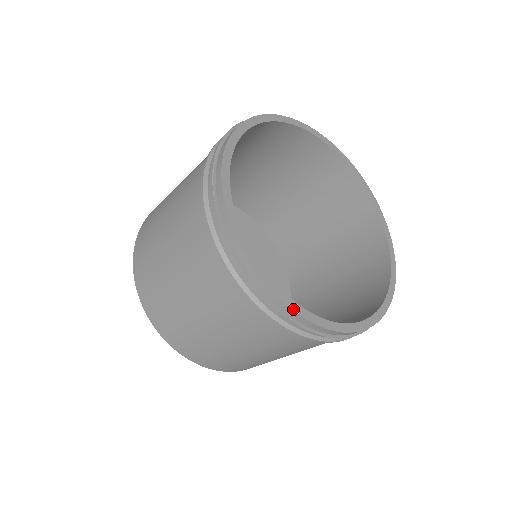
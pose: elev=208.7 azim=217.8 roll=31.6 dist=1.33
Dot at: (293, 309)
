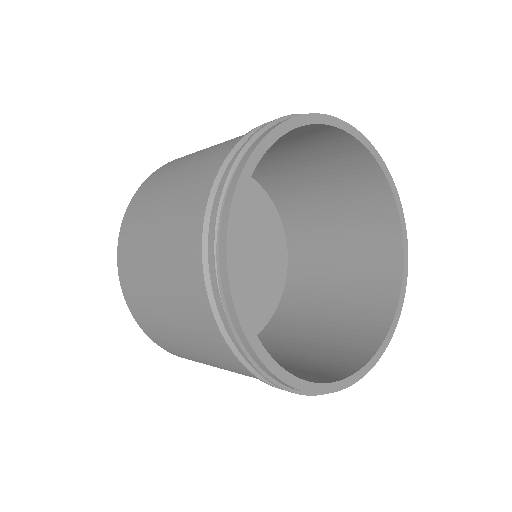
Dot at: (314, 392)
